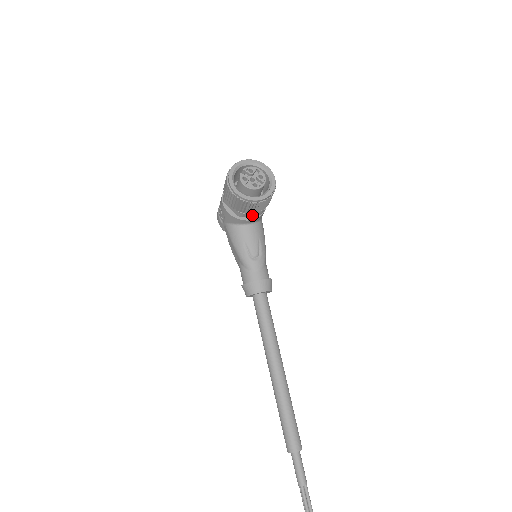
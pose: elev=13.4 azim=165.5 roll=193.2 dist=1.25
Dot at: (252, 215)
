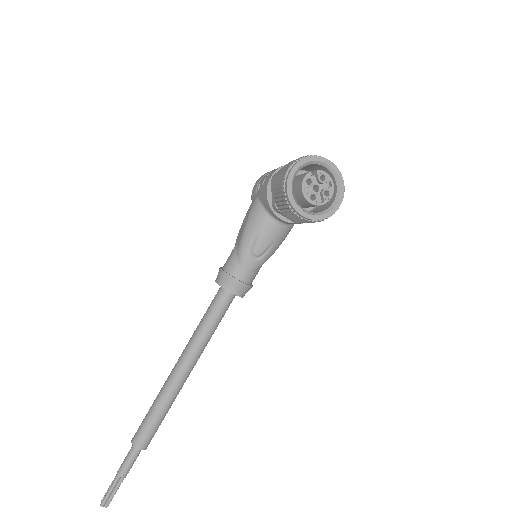
Dot at: occluded
